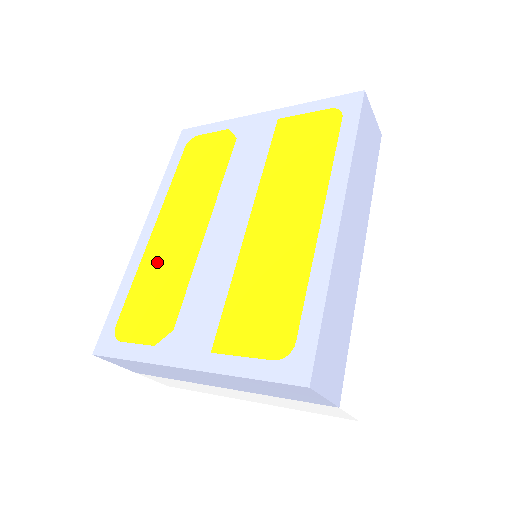
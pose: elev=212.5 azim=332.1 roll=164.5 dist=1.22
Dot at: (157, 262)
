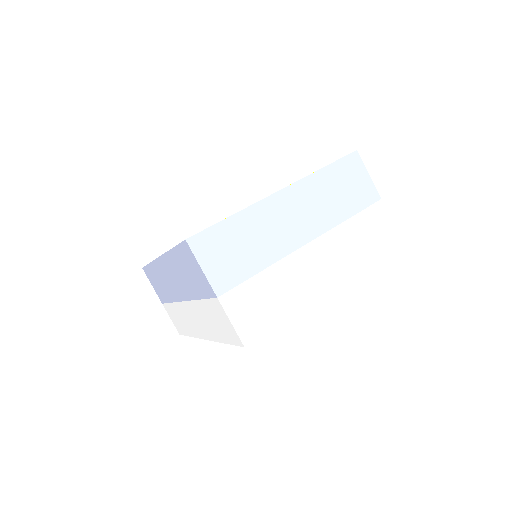
Dot at: occluded
